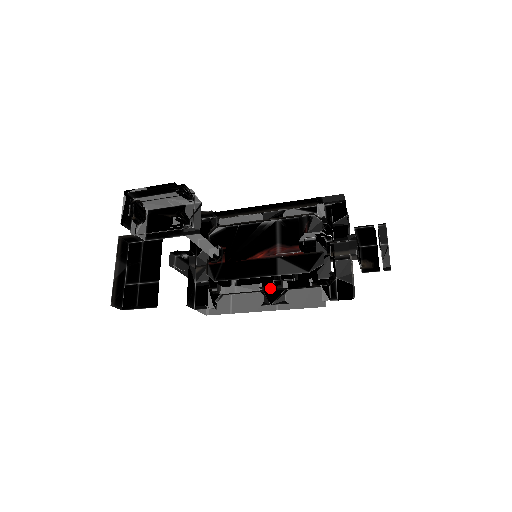
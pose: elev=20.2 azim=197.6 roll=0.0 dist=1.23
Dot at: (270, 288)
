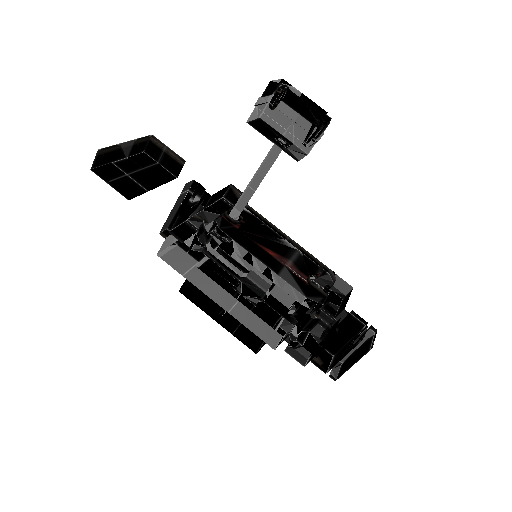
Dot at: (255, 282)
